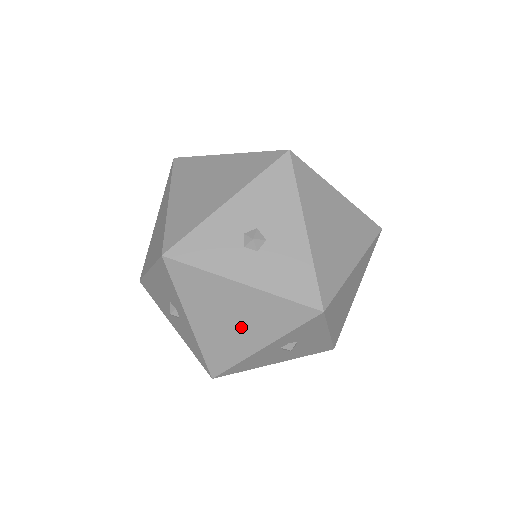
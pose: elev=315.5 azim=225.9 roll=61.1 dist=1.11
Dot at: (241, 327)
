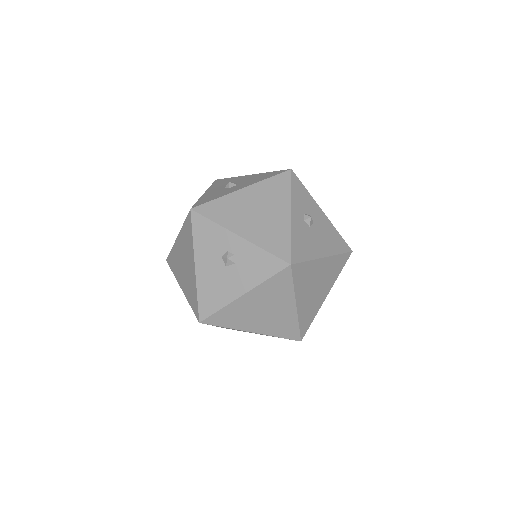
Dot at: (267, 212)
